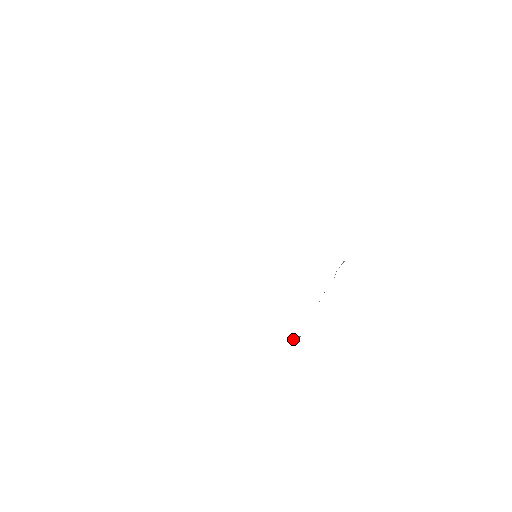
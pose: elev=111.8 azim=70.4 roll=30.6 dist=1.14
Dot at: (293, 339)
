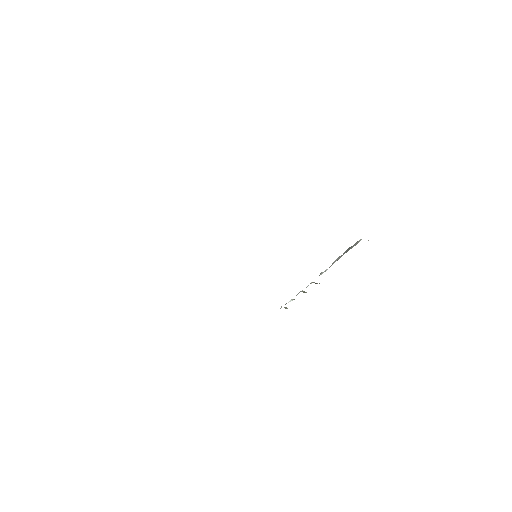
Dot at: occluded
